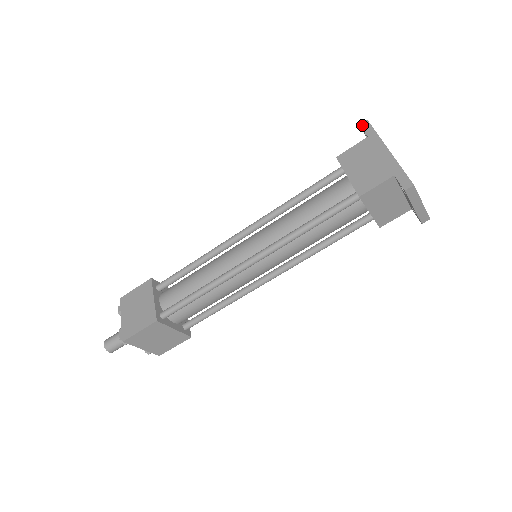
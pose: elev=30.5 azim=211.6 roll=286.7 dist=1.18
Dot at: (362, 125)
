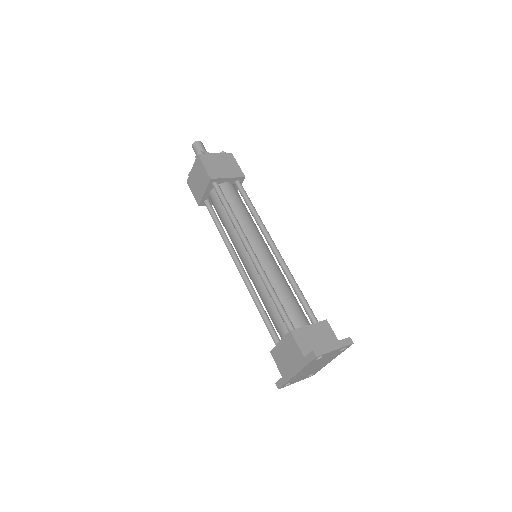
Dot at: (312, 352)
